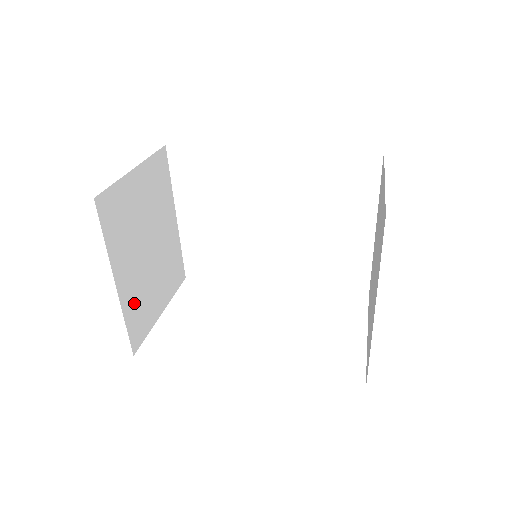
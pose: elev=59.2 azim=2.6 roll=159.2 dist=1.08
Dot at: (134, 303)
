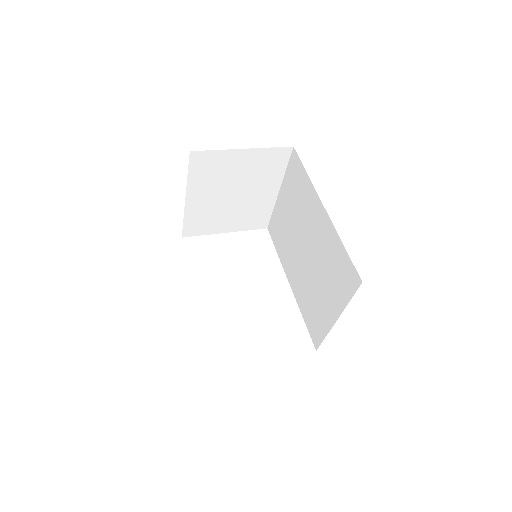
Dot at: (198, 214)
